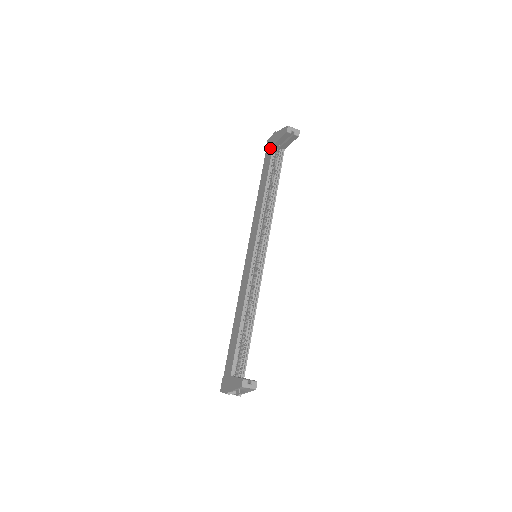
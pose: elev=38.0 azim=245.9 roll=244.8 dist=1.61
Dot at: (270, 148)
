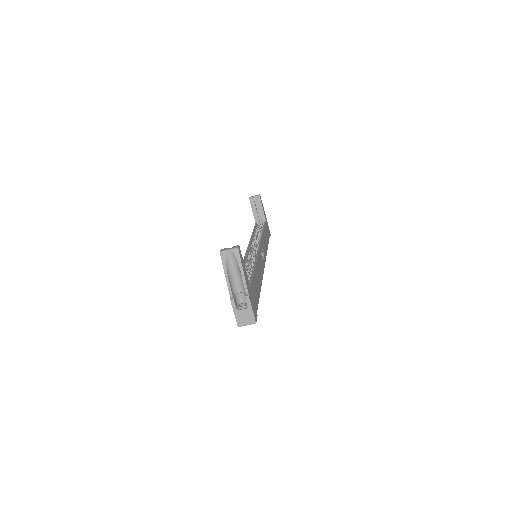
Dot at: occluded
